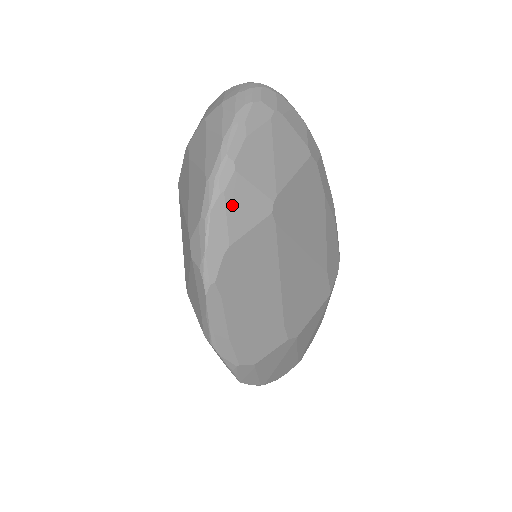
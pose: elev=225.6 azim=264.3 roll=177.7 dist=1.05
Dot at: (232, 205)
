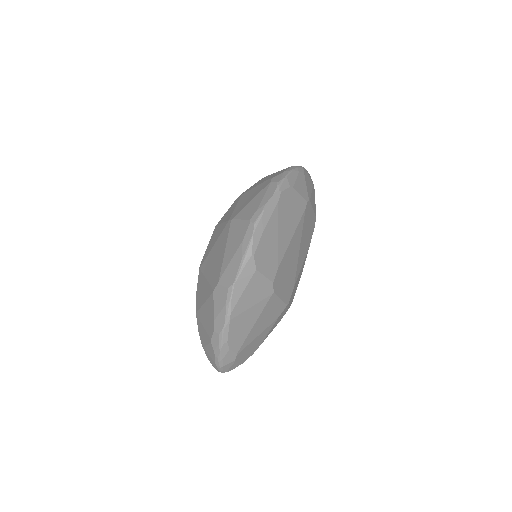
Dot at: (299, 179)
